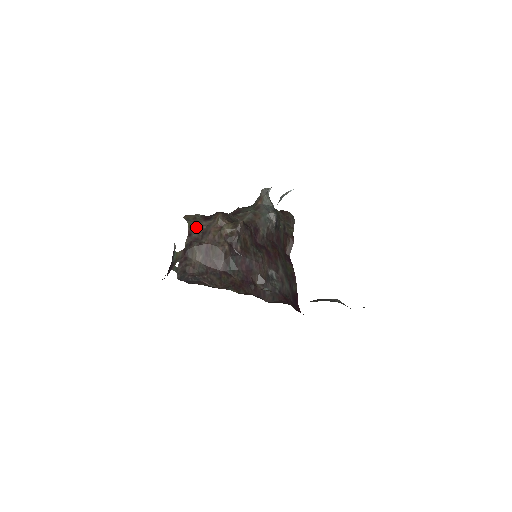
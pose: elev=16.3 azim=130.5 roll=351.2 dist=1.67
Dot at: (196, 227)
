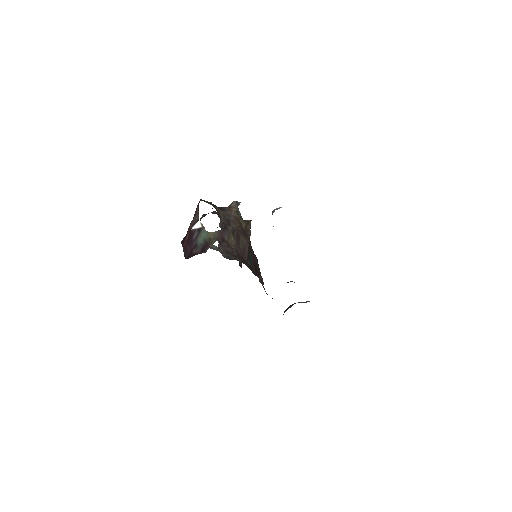
Dot at: (220, 213)
